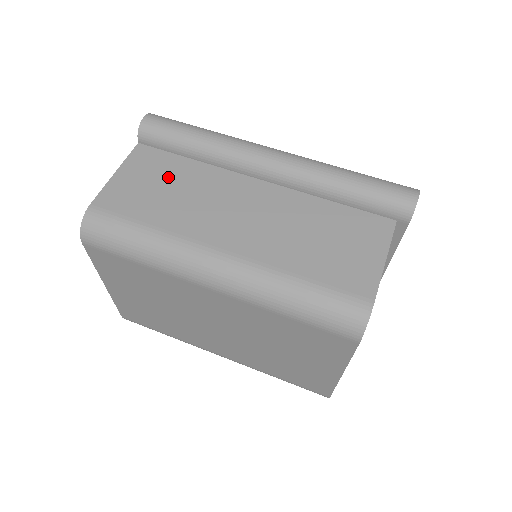
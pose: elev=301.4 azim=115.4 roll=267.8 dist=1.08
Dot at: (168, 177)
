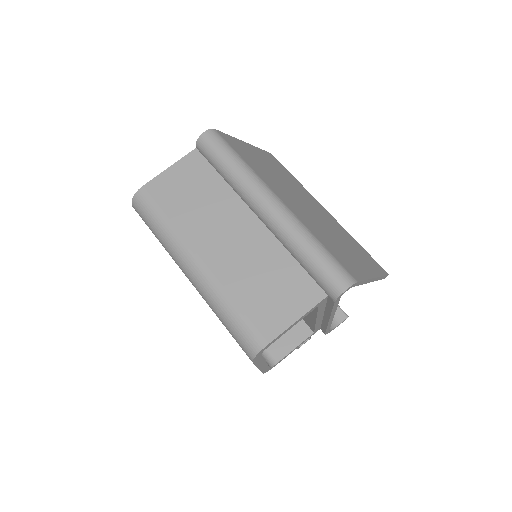
Dot at: (199, 186)
